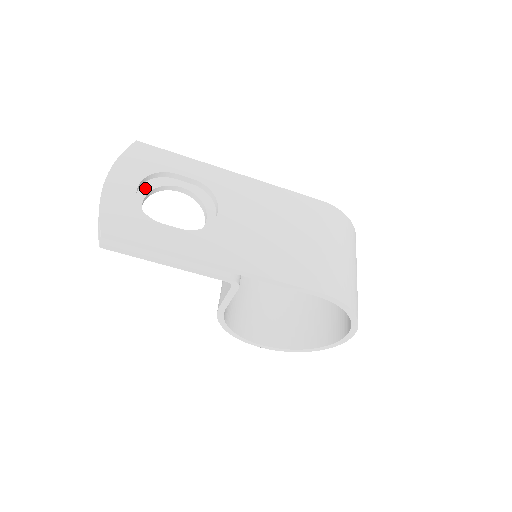
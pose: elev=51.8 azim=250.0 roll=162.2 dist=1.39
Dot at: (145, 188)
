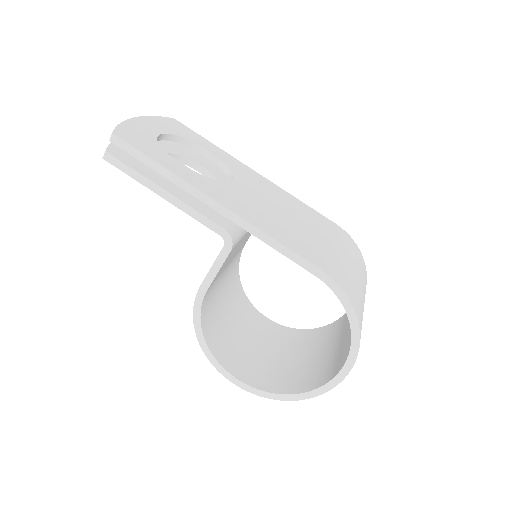
Dot at: (167, 150)
